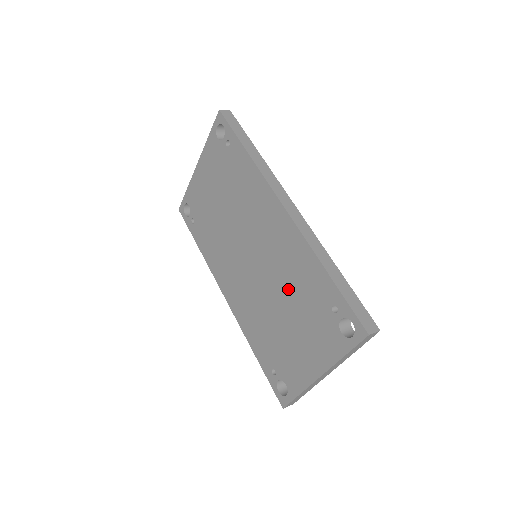
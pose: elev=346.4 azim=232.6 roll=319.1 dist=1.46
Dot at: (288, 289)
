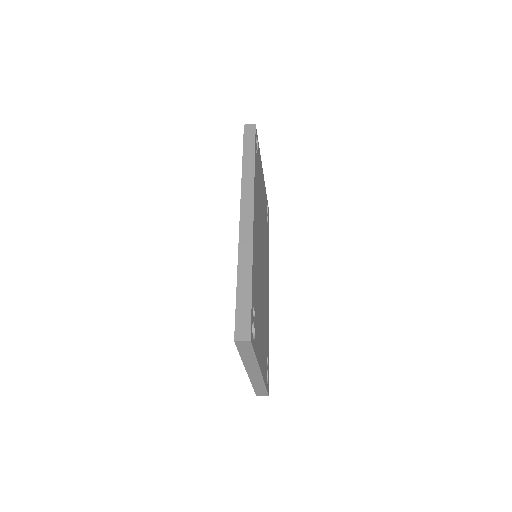
Dot at: occluded
